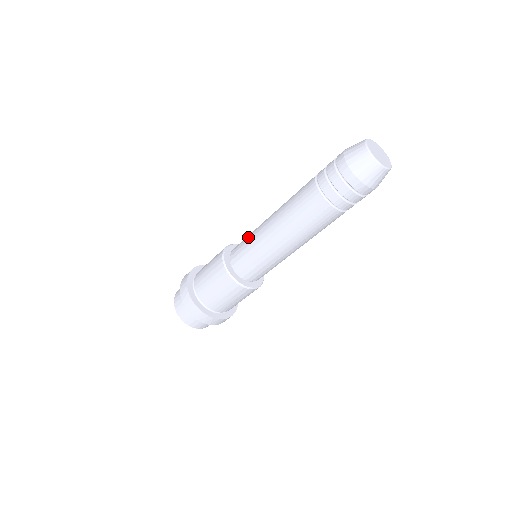
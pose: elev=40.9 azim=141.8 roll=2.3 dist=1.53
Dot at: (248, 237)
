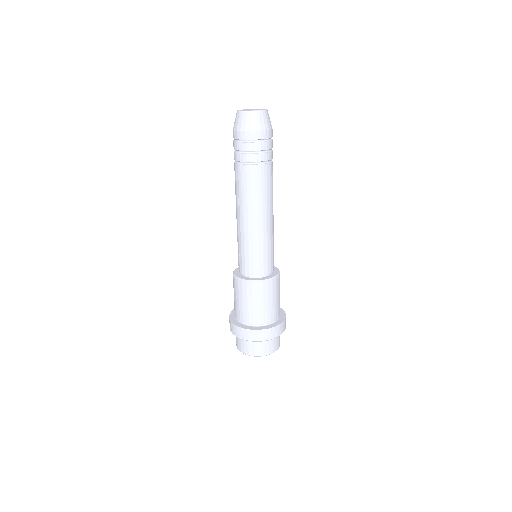
Dot at: occluded
